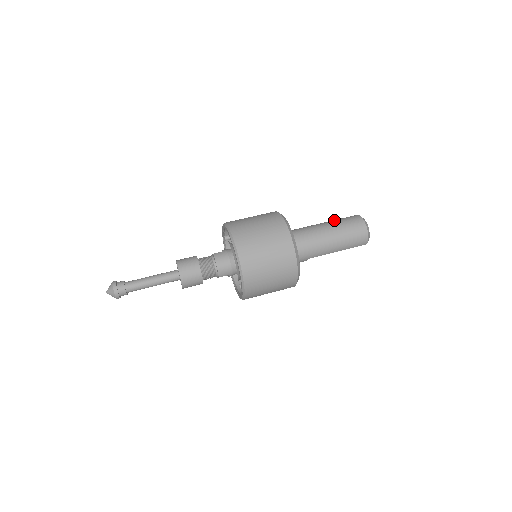
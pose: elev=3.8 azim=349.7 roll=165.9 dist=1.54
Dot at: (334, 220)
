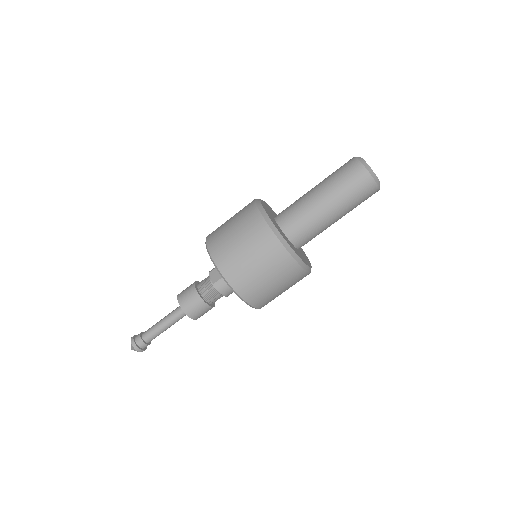
Dot at: (334, 186)
